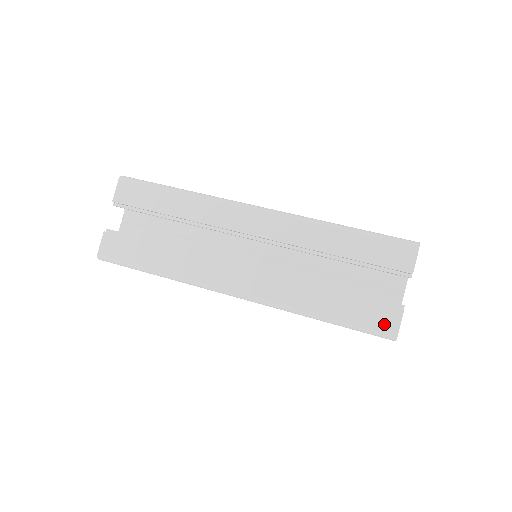
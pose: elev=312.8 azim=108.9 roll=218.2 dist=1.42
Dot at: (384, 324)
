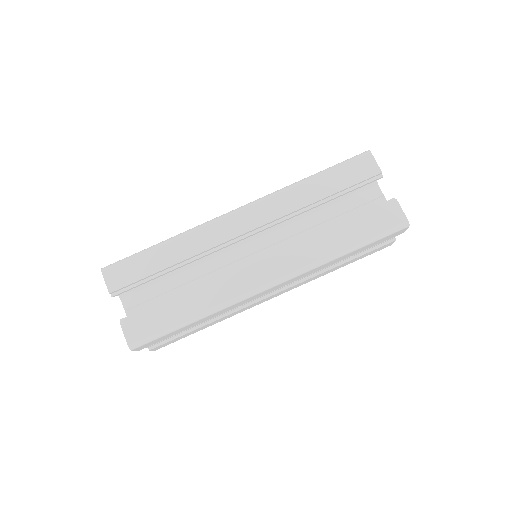
Dot at: (392, 220)
